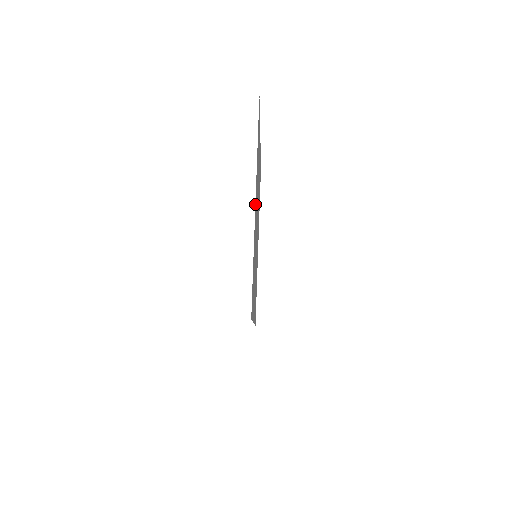
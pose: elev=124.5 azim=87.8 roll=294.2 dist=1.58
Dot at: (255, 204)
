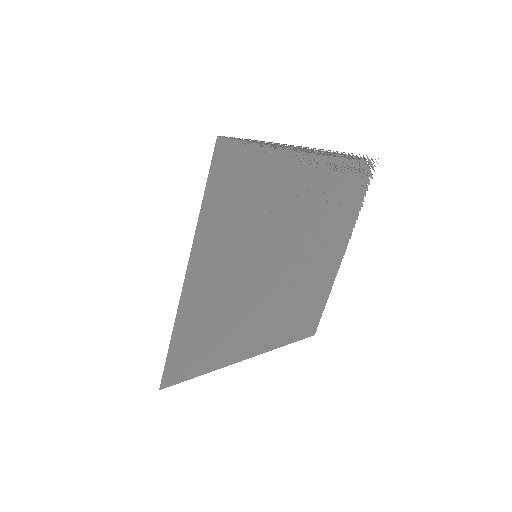
Dot at: (311, 150)
